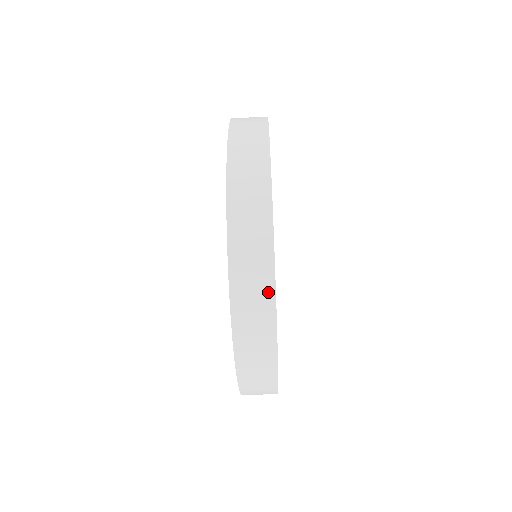
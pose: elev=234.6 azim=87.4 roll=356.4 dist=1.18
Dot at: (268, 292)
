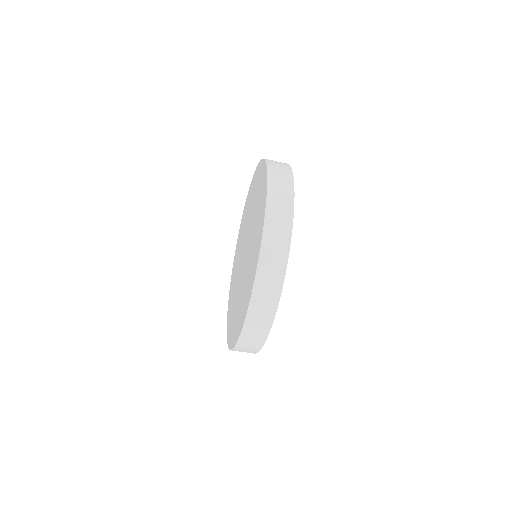
Dot at: occluded
